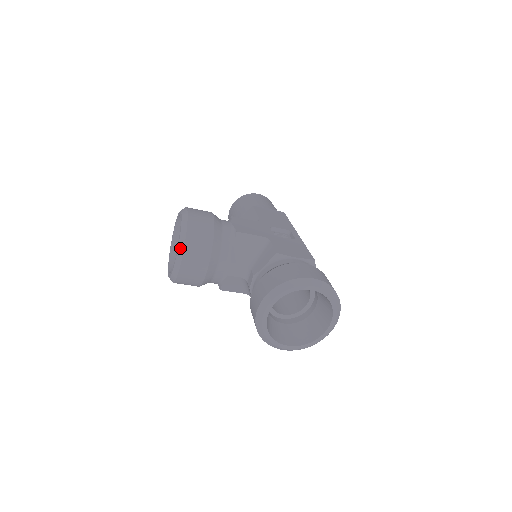
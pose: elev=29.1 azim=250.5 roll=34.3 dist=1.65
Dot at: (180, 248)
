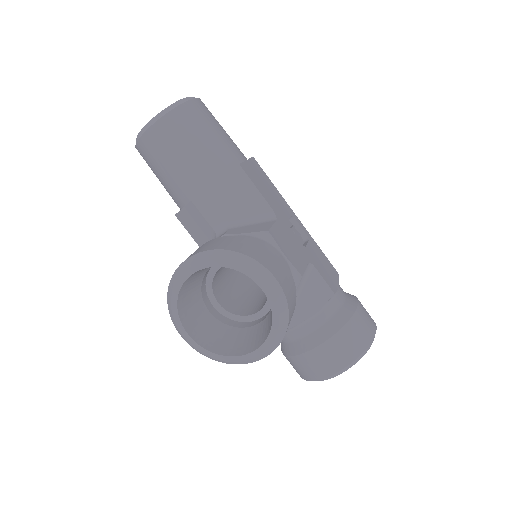
Dot at: (274, 345)
